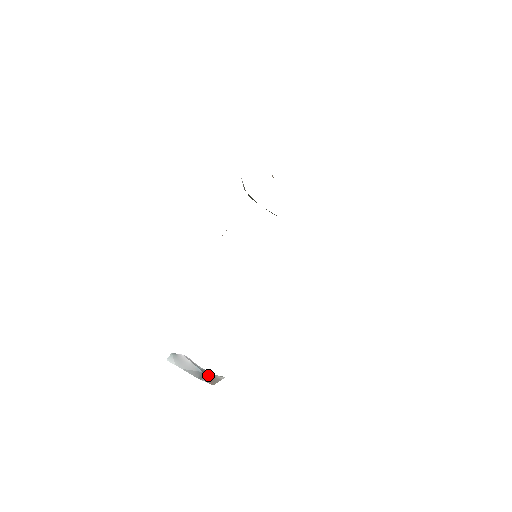
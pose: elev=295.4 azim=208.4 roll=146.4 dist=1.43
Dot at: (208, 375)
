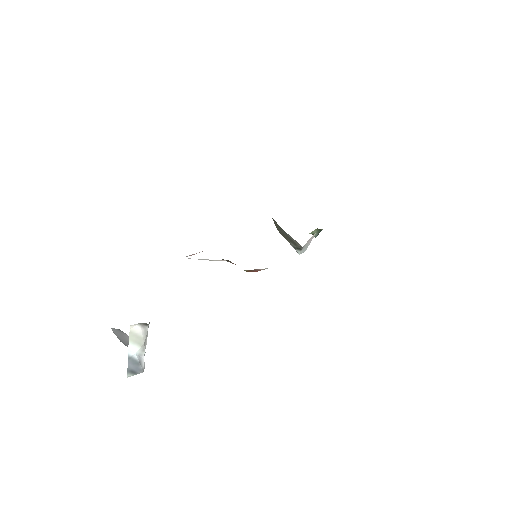
Dot at: occluded
